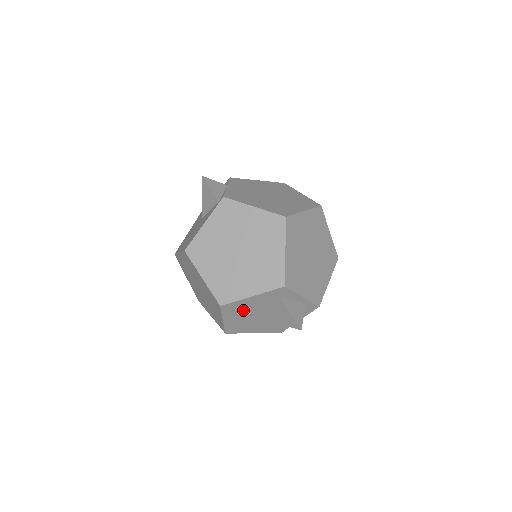
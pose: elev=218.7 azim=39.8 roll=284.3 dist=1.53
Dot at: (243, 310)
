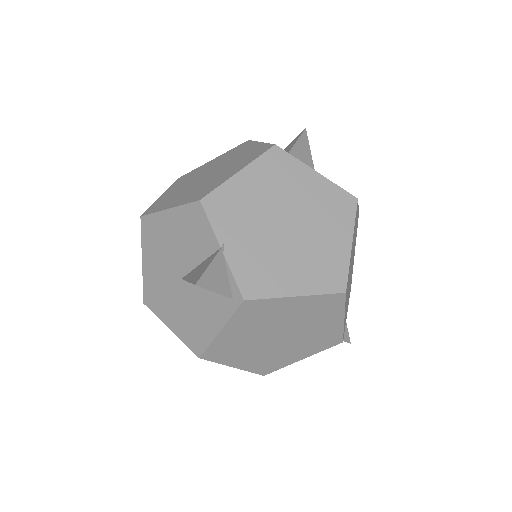
Dot at: occluded
